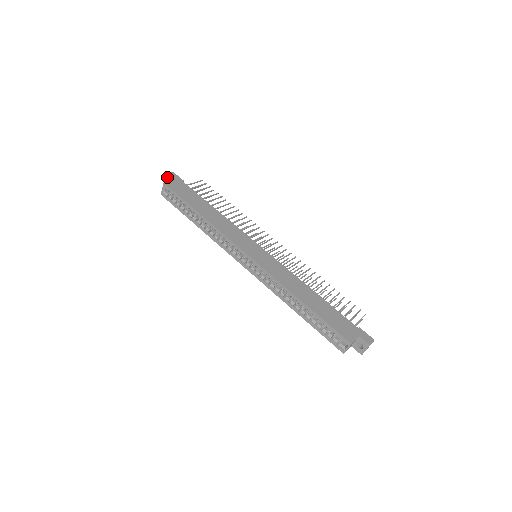
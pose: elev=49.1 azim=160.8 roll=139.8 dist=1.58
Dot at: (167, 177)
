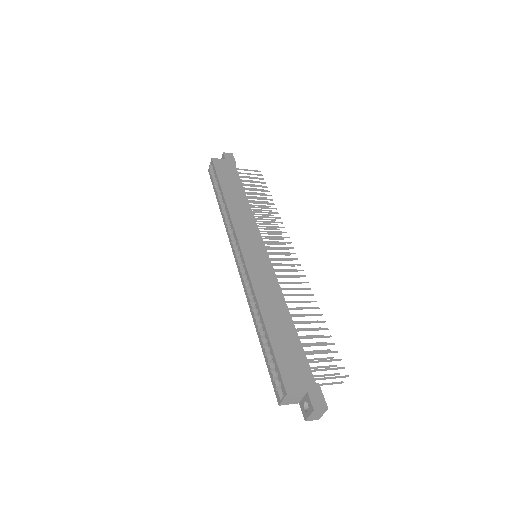
Dot at: (223, 156)
